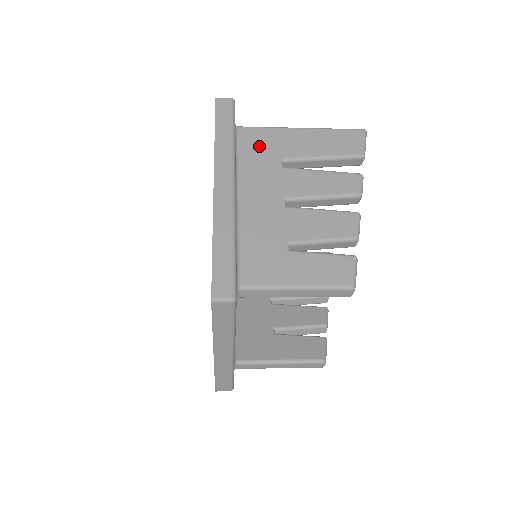
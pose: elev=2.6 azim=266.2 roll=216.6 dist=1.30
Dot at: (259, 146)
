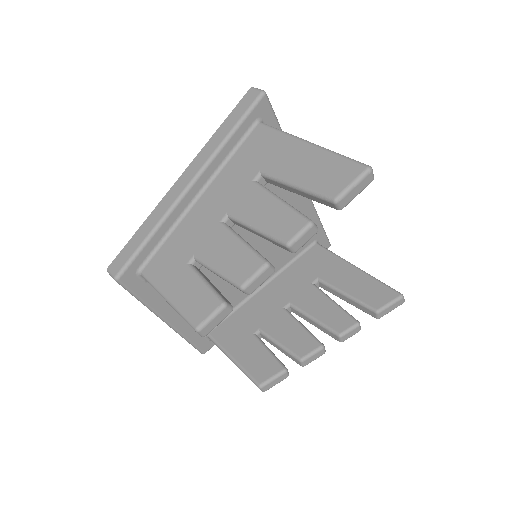
Dot at: (256, 150)
